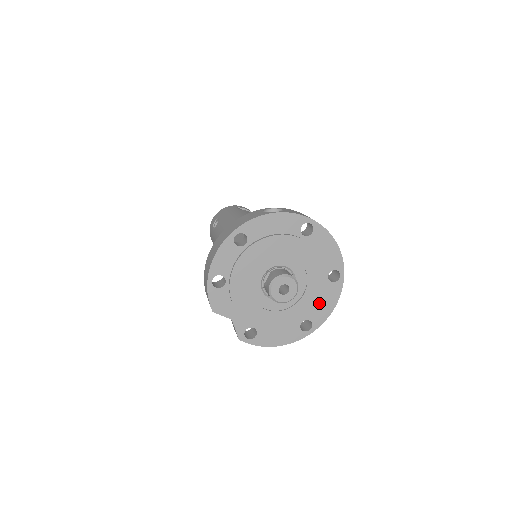
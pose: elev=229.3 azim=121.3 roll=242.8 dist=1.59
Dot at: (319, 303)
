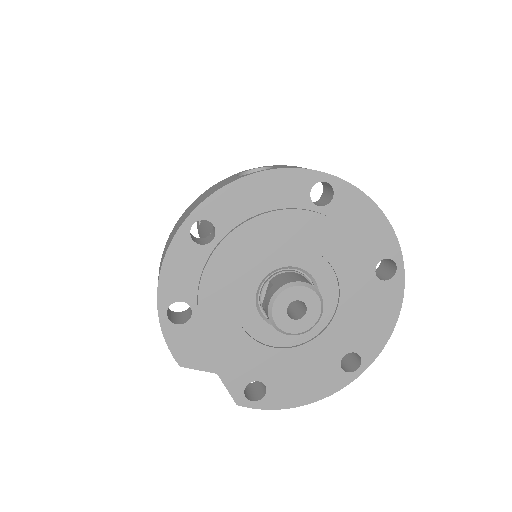
Dot at: (367, 320)
